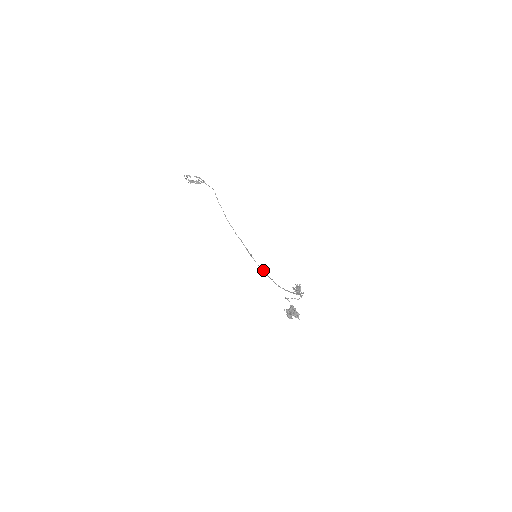
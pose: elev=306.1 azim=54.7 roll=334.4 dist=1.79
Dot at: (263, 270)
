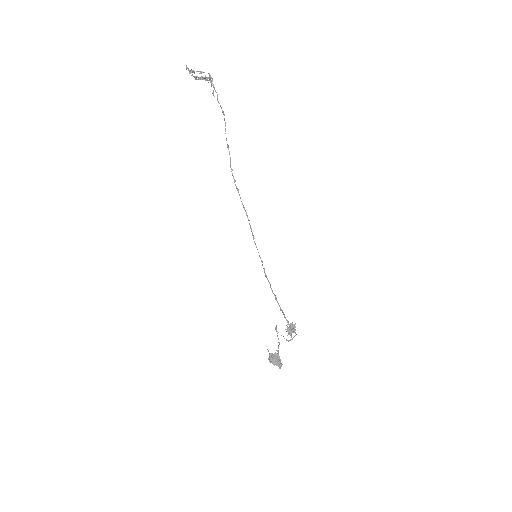
Dot at: occluded
